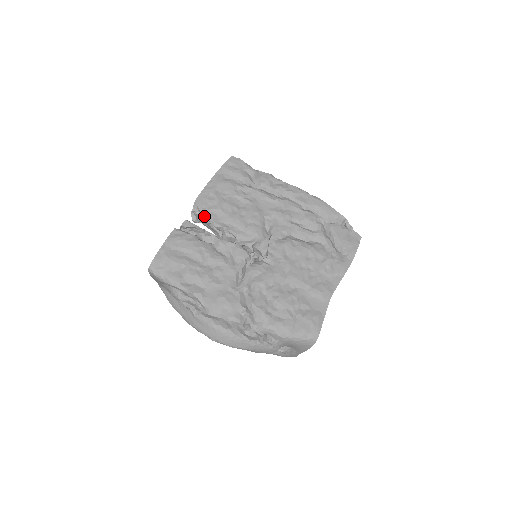
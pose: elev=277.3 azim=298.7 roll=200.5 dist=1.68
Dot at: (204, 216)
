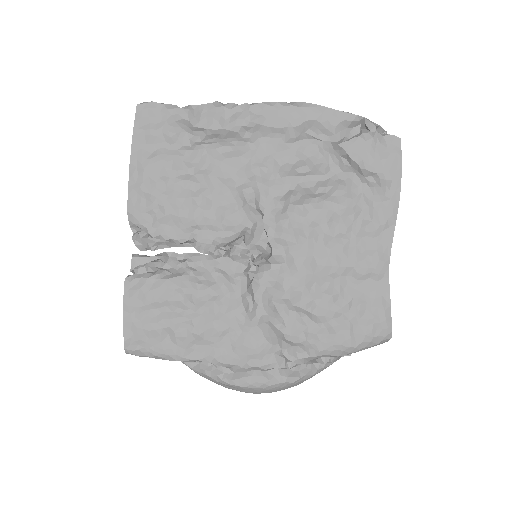
Dot at: occluded
